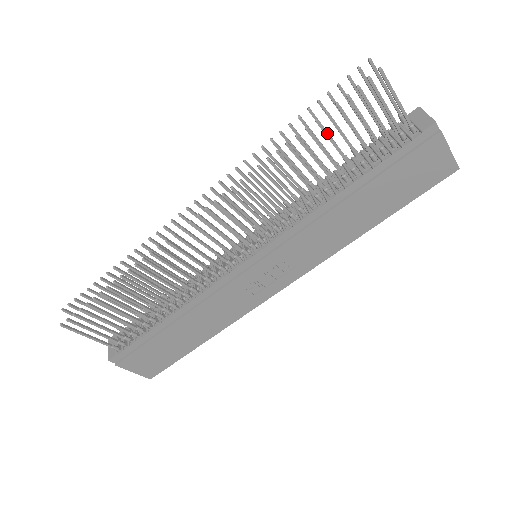
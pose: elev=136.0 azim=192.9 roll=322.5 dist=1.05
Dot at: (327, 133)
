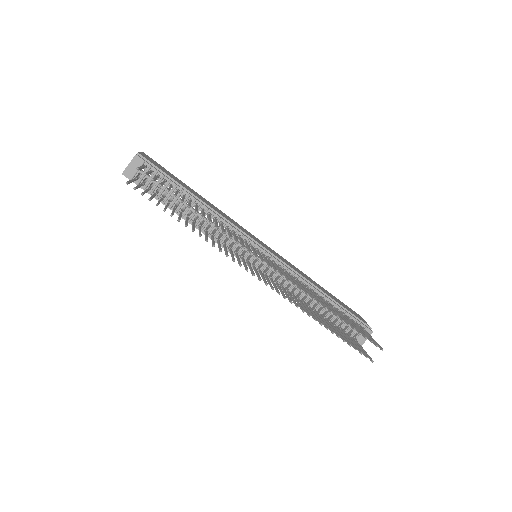
Dot at: (335, 333)
